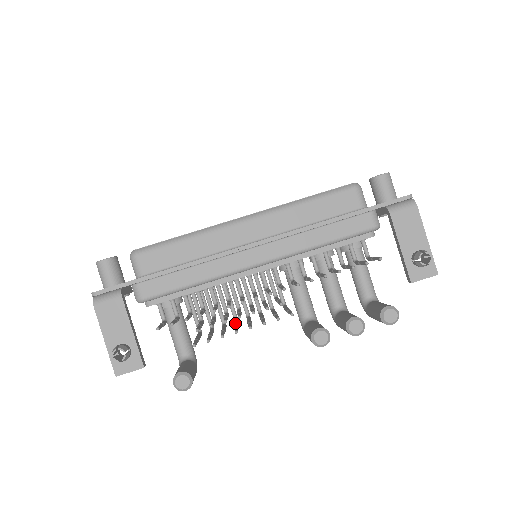
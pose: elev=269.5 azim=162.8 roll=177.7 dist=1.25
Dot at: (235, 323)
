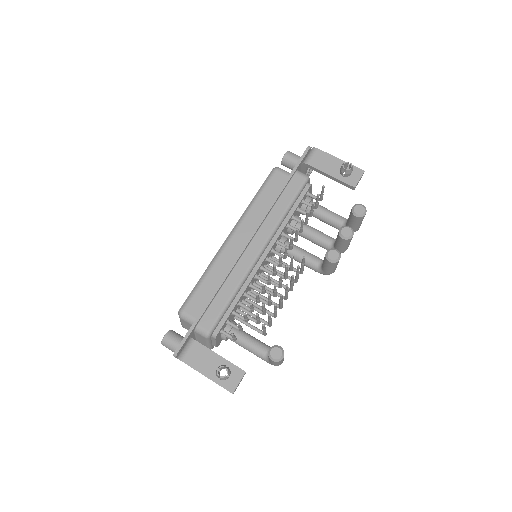
Dot at: (279, 303)
